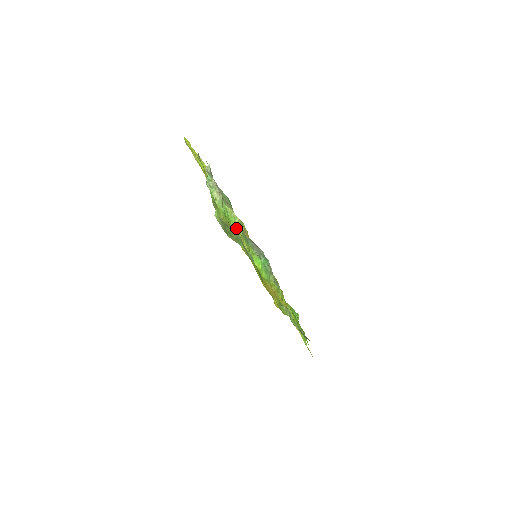
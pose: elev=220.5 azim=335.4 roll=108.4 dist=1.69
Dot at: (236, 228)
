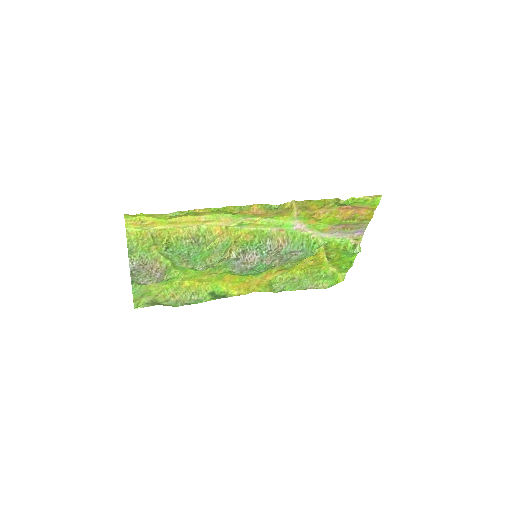
Dot at: (199, 271)
